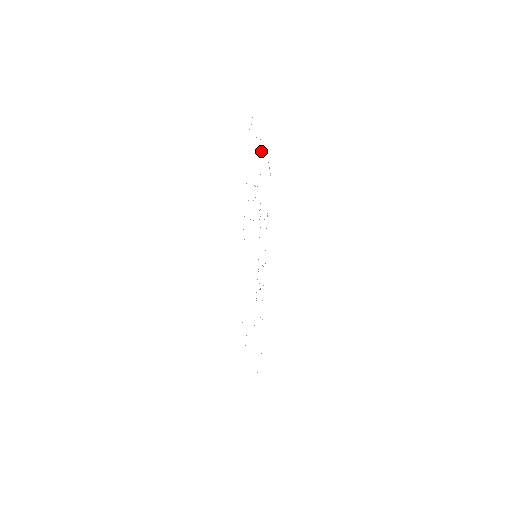
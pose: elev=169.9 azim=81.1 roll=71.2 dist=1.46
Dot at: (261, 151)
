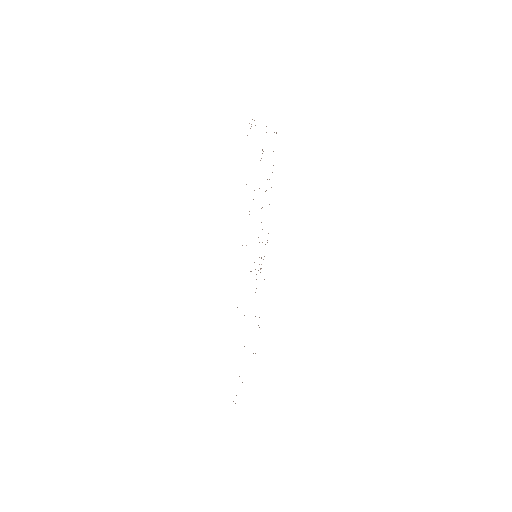
Dot at: occluded
